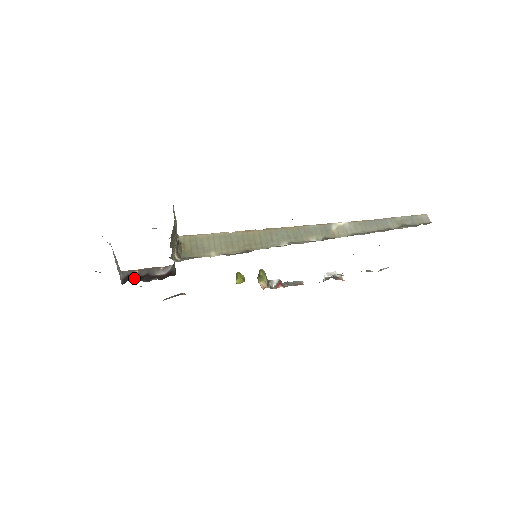
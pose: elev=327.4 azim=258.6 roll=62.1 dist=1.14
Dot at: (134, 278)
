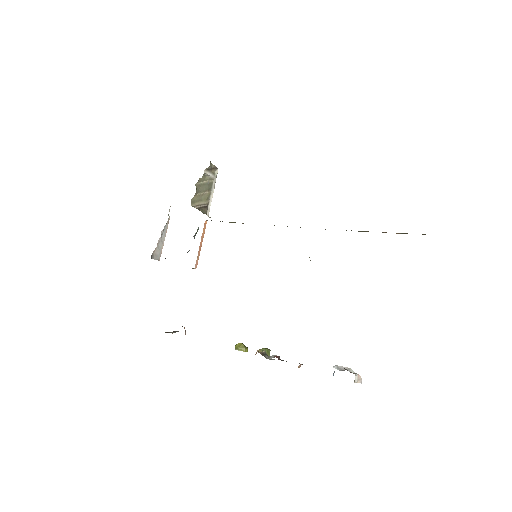
Dot at: occluded
